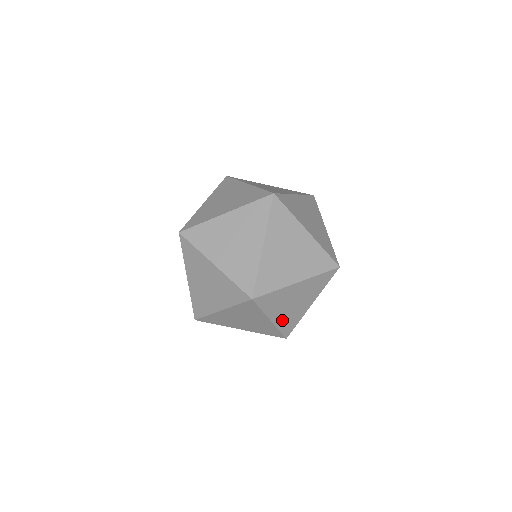
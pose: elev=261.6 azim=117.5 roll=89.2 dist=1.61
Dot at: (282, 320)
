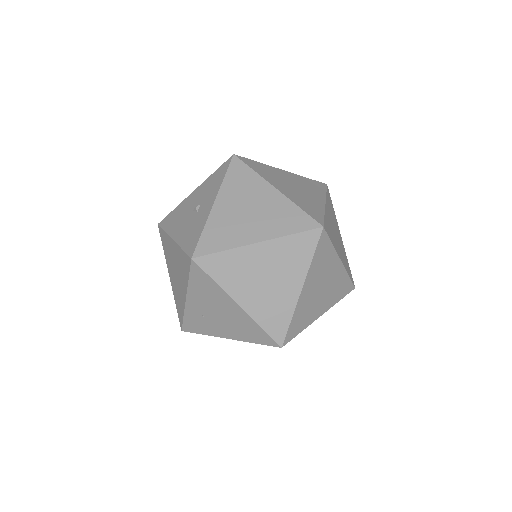
Dot at: (303, 304)
